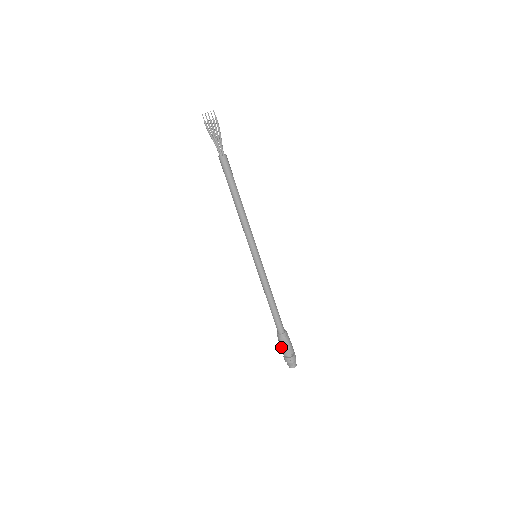
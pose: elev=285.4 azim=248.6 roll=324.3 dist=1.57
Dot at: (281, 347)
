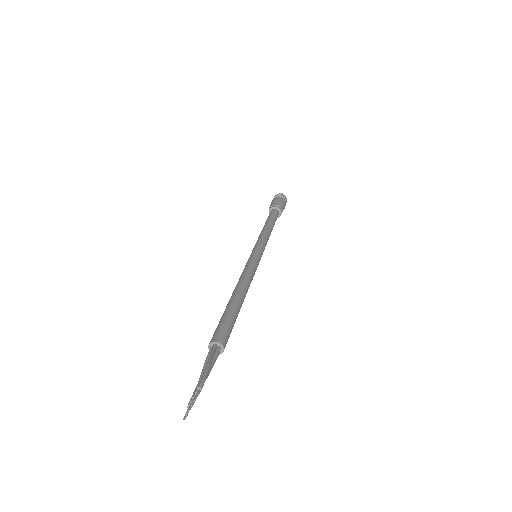
Dot at: occluded
